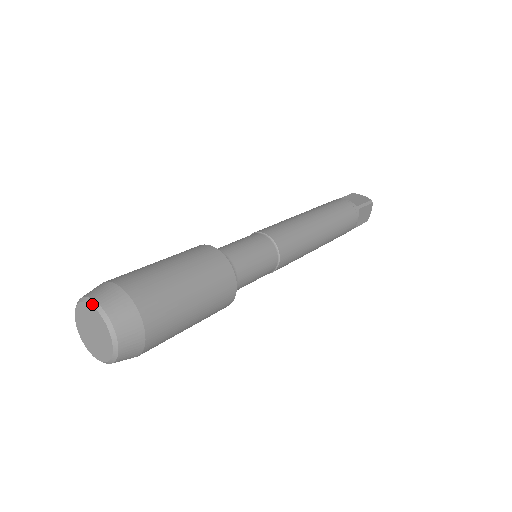
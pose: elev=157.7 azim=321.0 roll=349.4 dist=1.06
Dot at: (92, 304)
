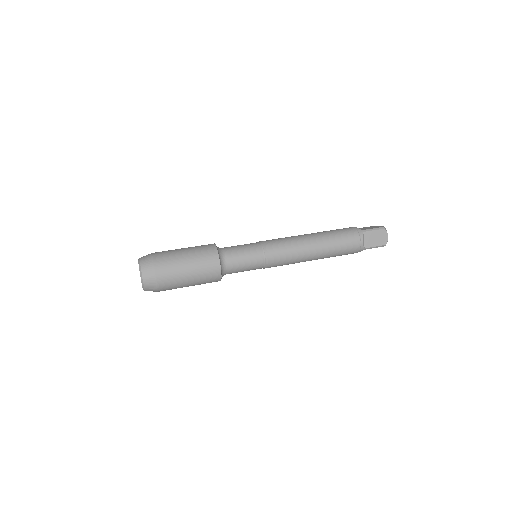
Dot at: (141, 277)
